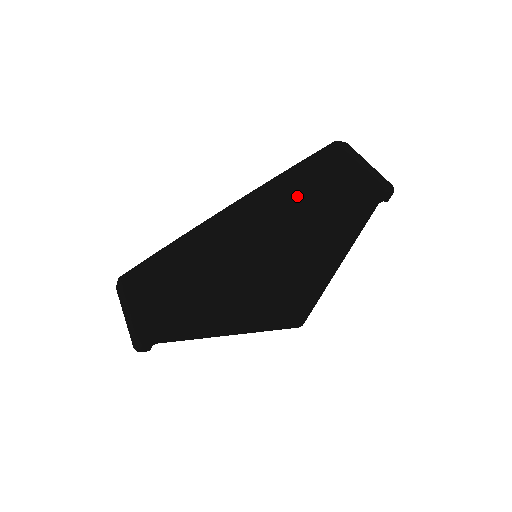
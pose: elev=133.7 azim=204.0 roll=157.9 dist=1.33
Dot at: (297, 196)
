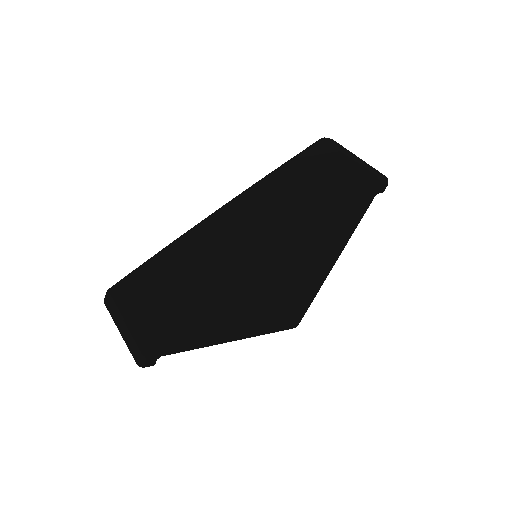
Dot at: (294, 192)
